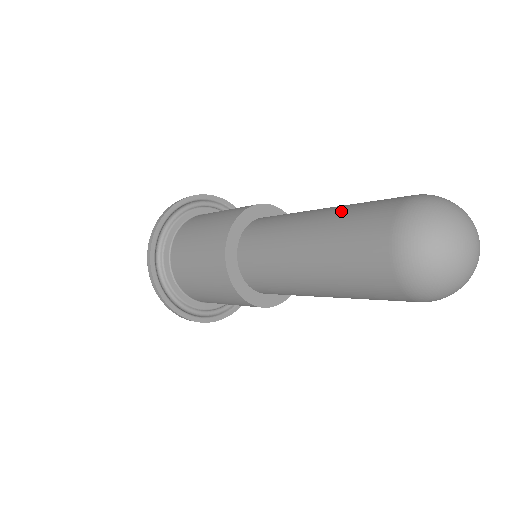
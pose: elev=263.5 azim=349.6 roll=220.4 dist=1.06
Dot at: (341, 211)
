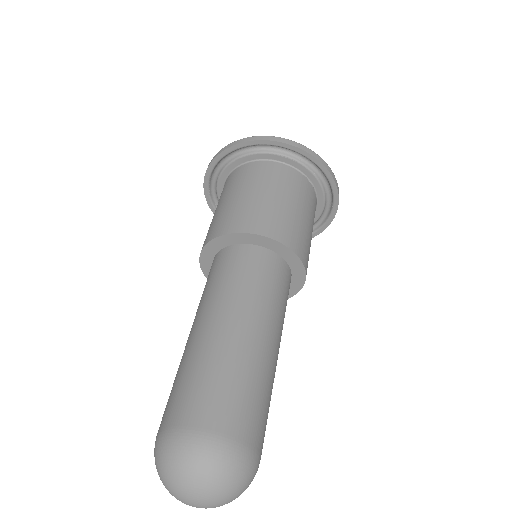
Dot at: occluded
